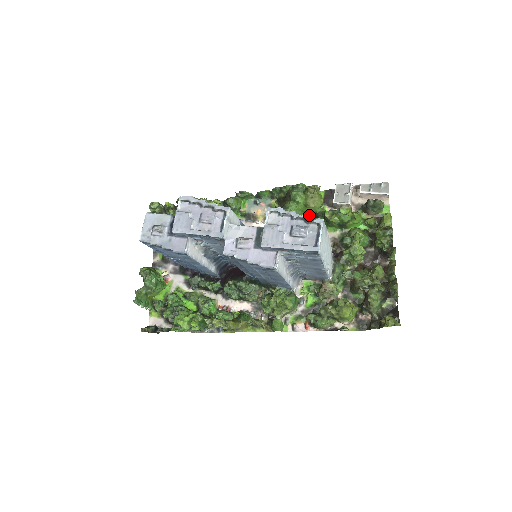
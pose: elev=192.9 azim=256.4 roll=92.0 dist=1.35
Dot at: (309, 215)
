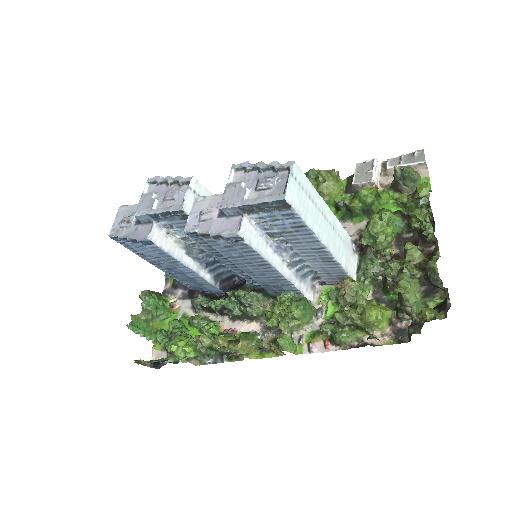
Dot at: occluded
